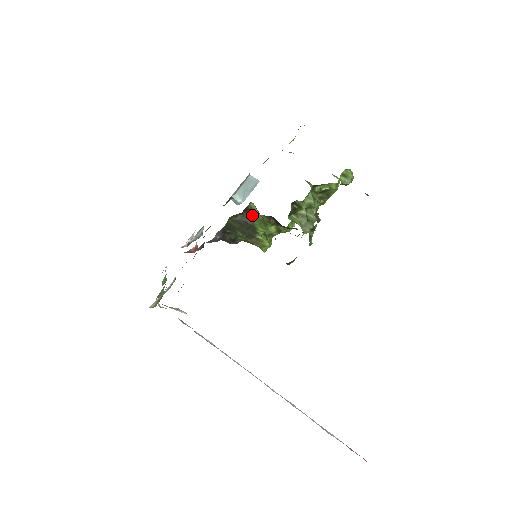
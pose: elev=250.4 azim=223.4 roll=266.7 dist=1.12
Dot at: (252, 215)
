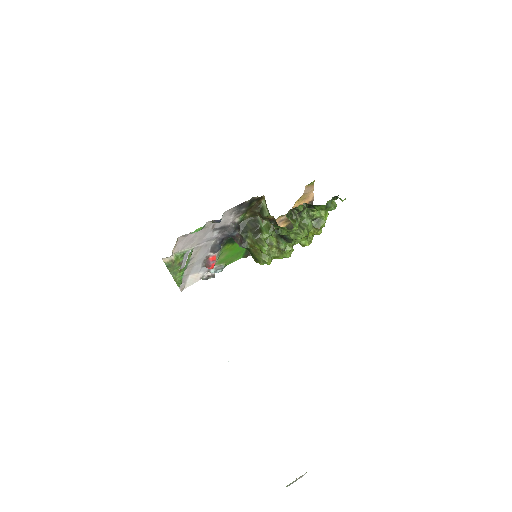
Dot at: (262, 213)
